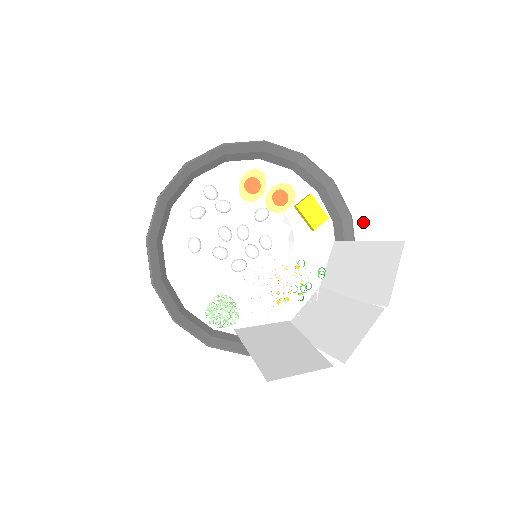
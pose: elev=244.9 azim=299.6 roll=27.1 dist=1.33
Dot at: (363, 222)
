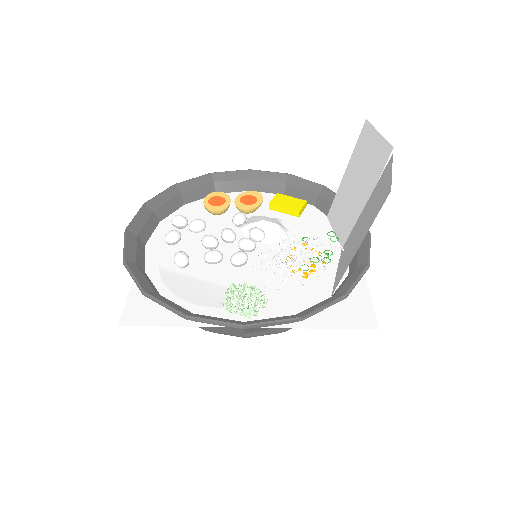
Dot at: occluded
